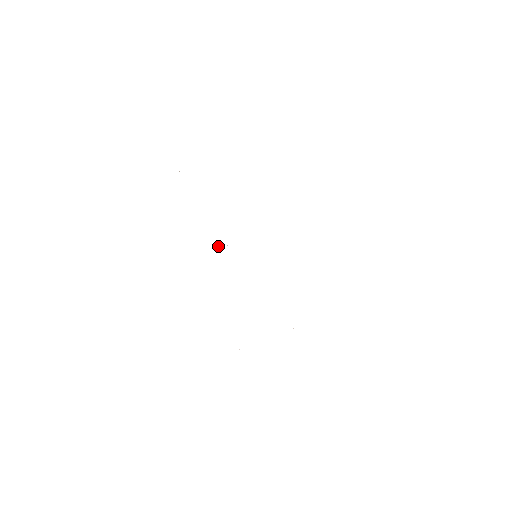
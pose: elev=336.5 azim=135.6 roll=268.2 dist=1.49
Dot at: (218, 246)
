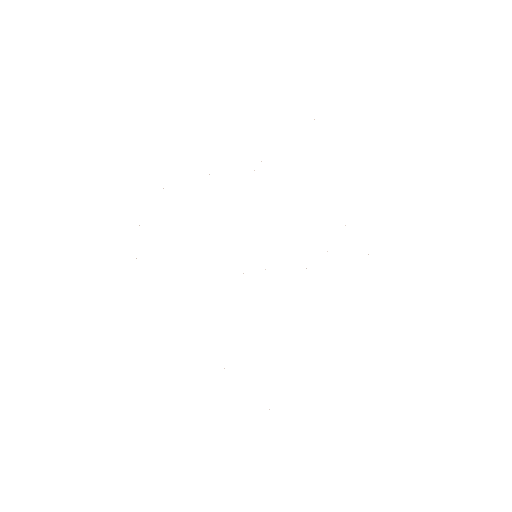
Dot at: occluded
